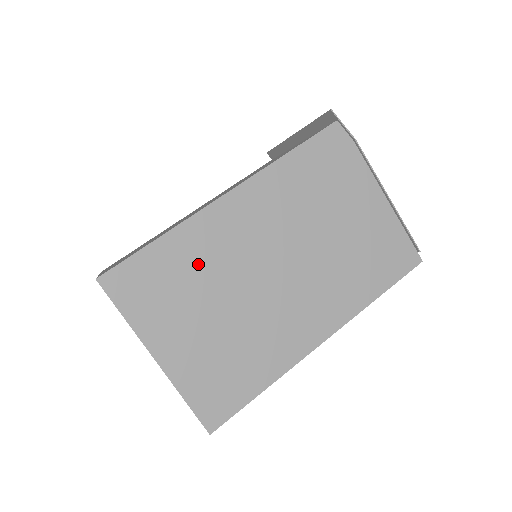
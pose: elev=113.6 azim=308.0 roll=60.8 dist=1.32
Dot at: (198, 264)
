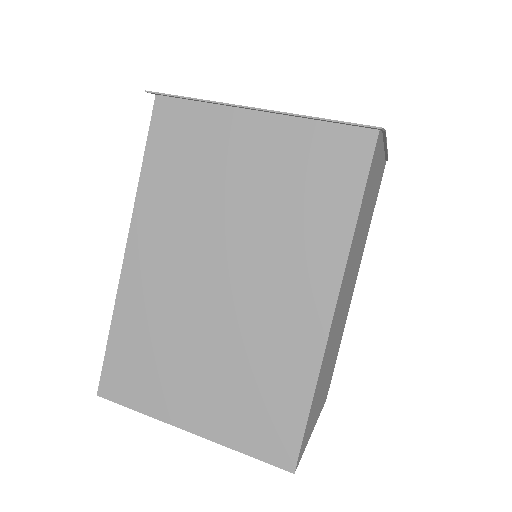
Dot at: (325, 367)
